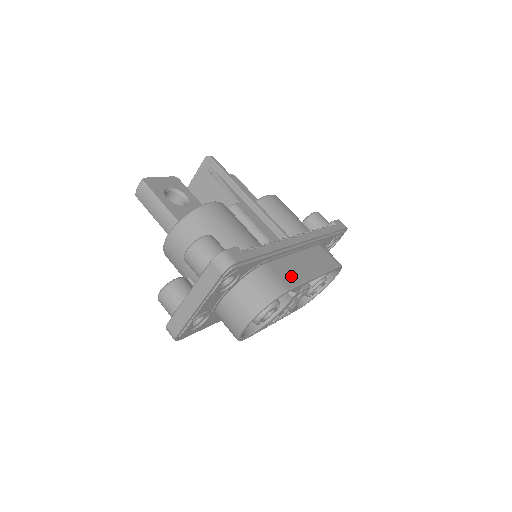
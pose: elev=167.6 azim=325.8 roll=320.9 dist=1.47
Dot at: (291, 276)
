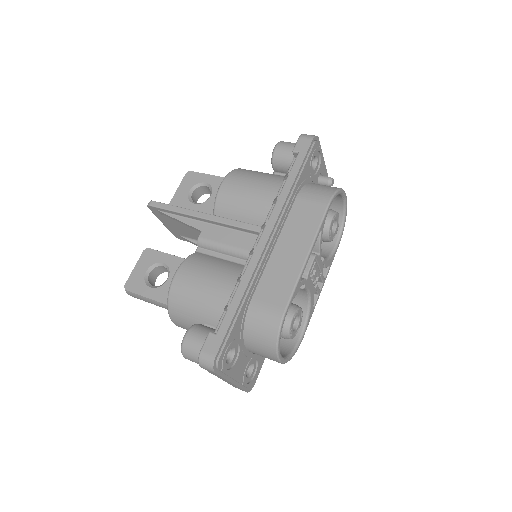
Dot at: (281, 289)
